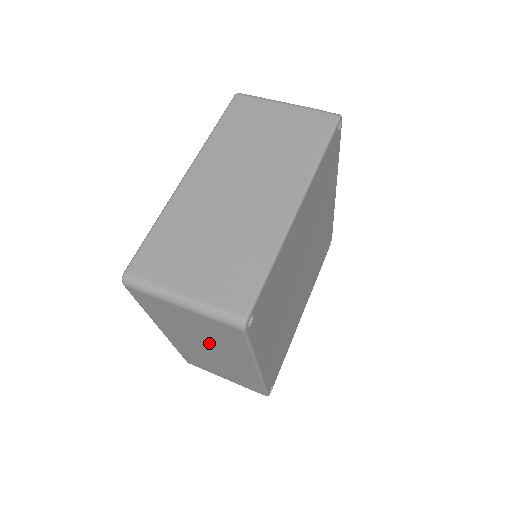
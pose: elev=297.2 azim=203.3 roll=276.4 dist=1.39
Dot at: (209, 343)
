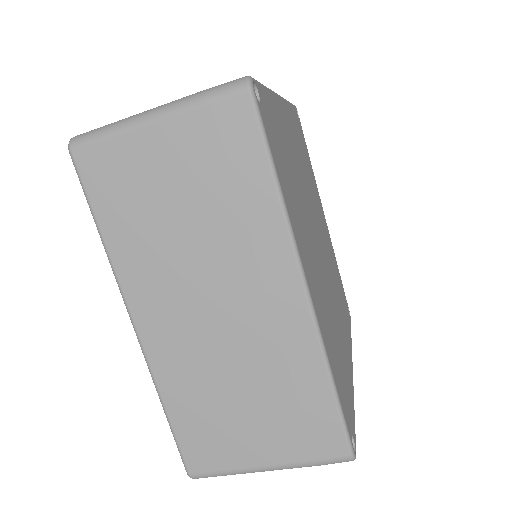
Dot at: occluded
